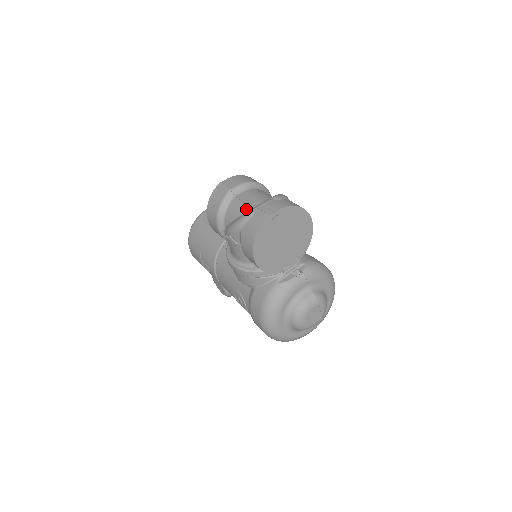
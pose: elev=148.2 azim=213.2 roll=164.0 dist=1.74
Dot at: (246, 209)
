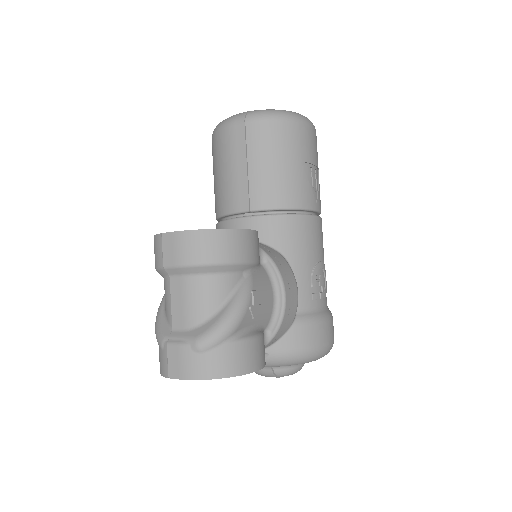
Dot at: (168, 319)
